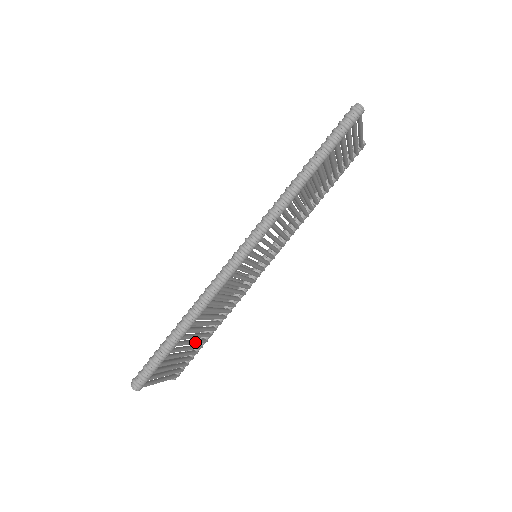
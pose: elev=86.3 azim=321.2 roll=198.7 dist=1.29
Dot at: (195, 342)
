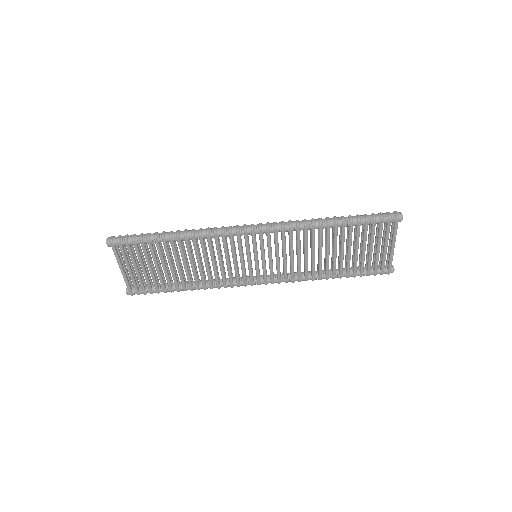
Dot at: (166, 270)
